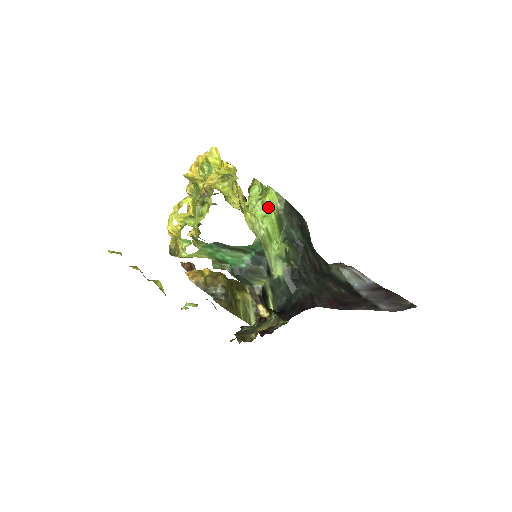
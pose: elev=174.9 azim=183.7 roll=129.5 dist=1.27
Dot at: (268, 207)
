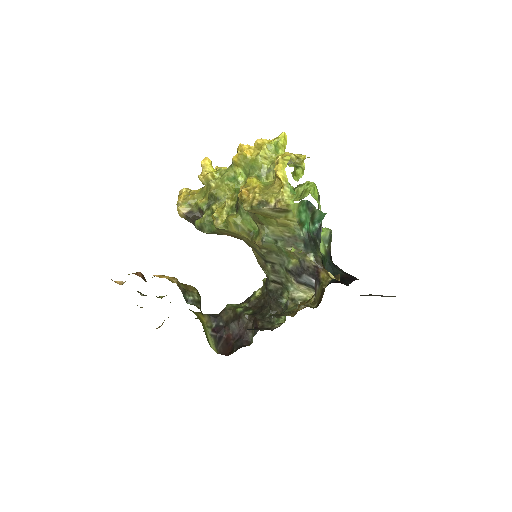
Dot at: (316, 195)
